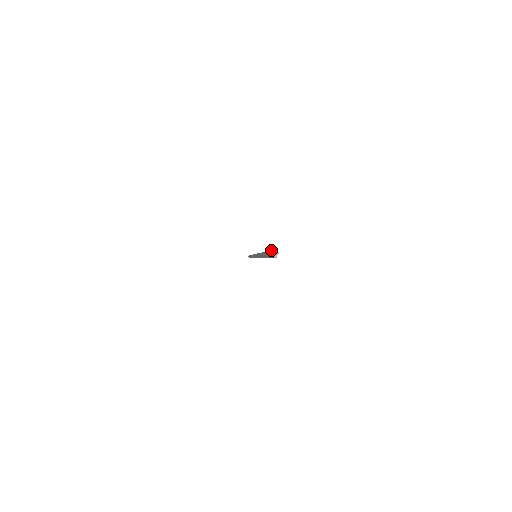
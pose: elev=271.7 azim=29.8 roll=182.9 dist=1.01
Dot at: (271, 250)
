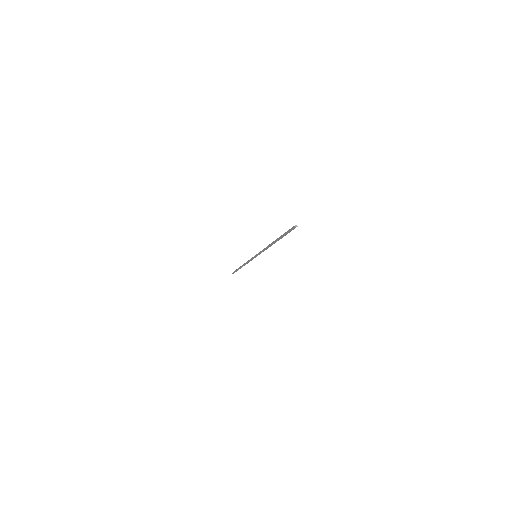
Dot at: (293, 227)
